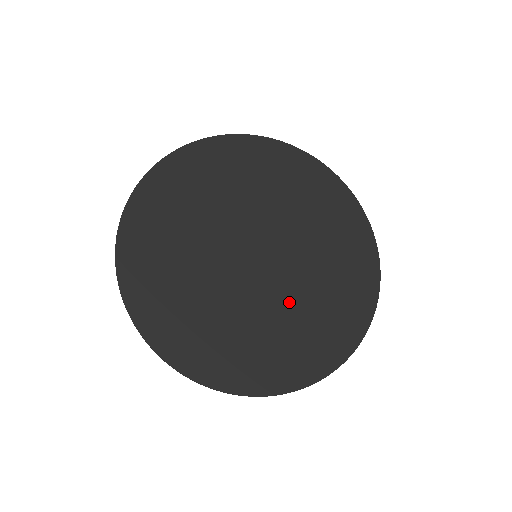
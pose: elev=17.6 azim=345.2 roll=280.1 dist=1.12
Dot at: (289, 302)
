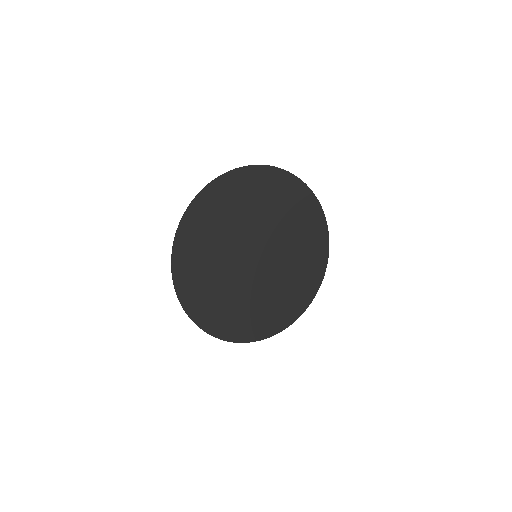
Dot at: (287, 266)
